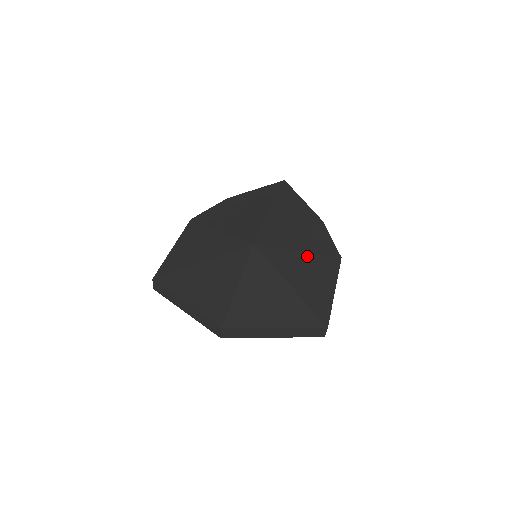
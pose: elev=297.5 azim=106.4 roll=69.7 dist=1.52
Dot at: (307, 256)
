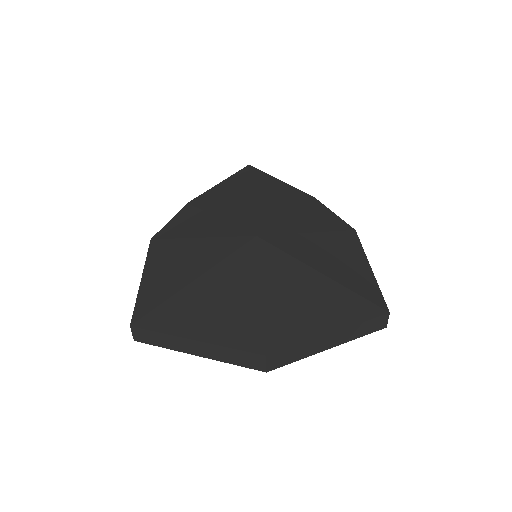
Dot at: (321, 236)
